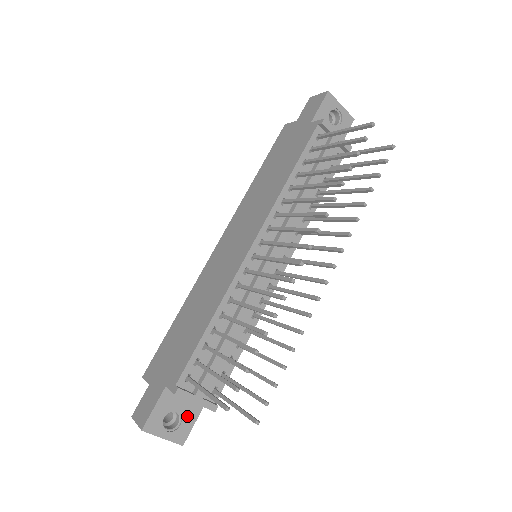
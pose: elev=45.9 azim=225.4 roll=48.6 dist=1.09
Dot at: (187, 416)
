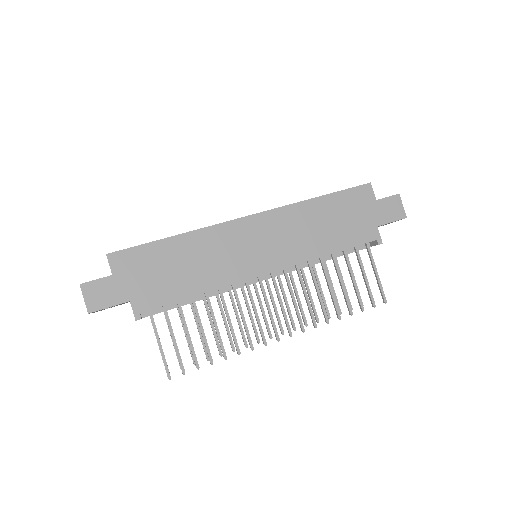
Dot at: occluded
